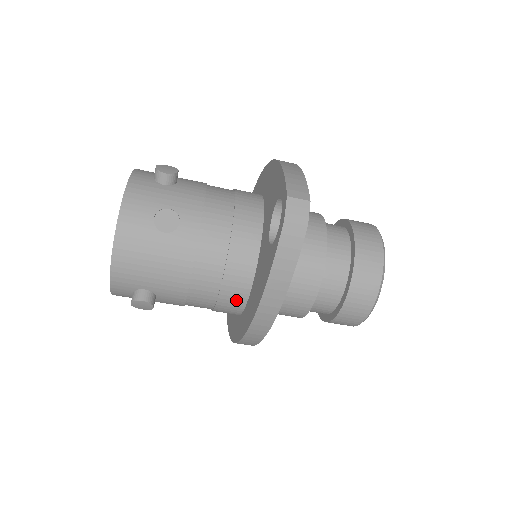
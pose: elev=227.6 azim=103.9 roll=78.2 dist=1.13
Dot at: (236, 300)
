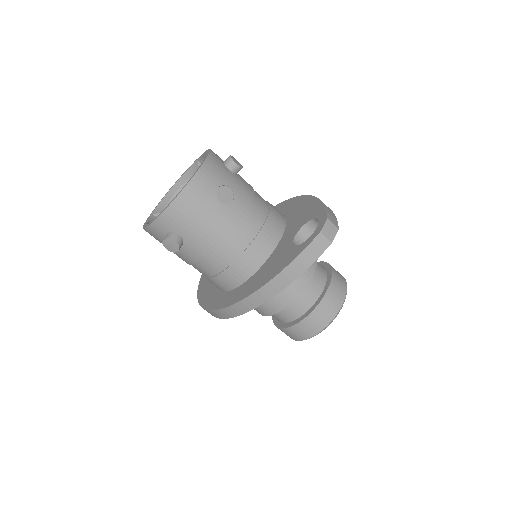
Dot at: (238, 276)
